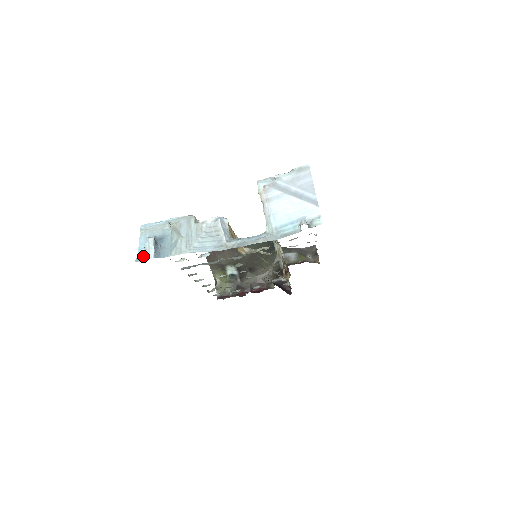
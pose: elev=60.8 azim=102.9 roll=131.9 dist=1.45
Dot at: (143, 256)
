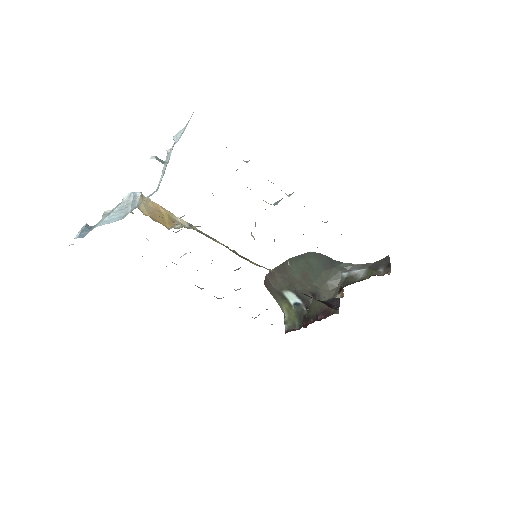
Dot at: occluded
